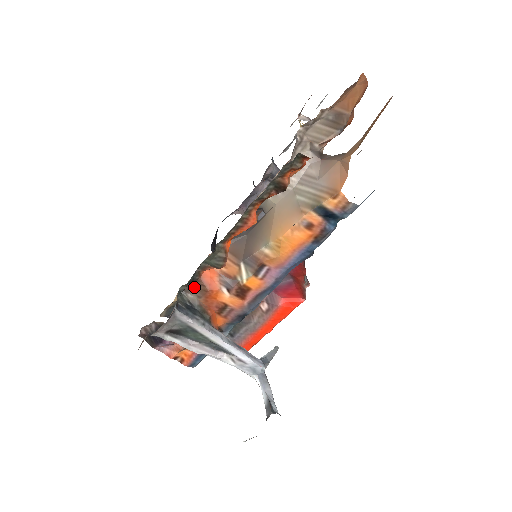
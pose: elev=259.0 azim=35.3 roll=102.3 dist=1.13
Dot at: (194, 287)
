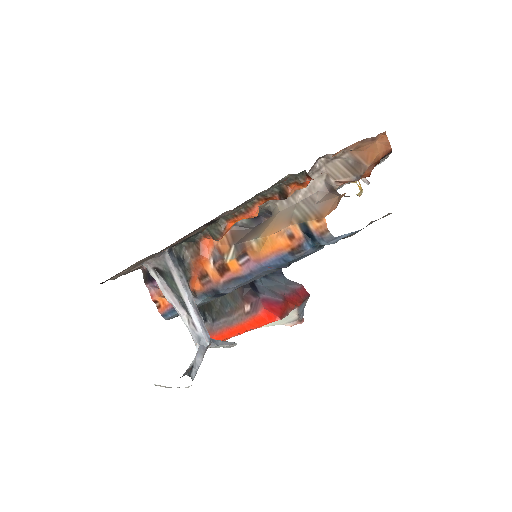
Dot at: (192, 247)
